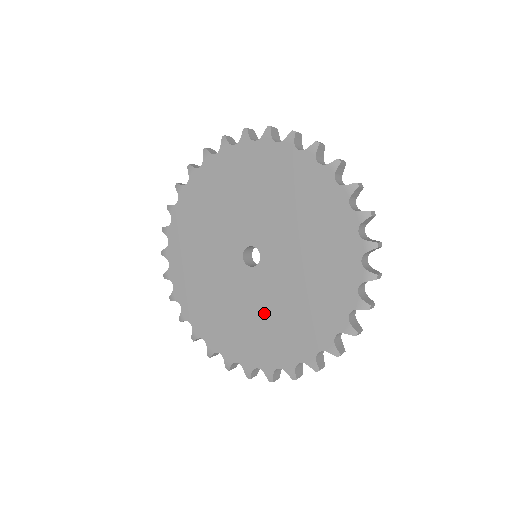
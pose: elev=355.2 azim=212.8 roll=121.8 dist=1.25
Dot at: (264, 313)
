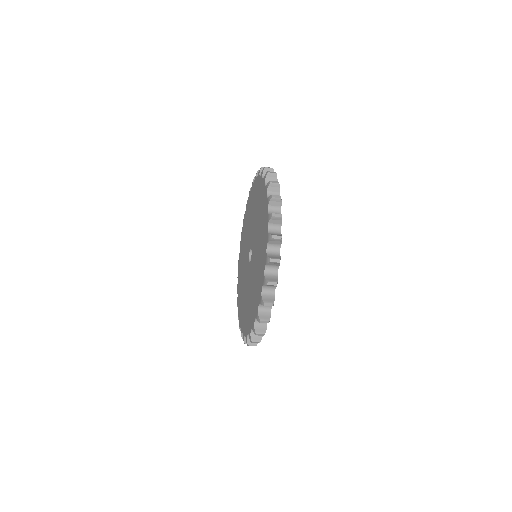
Dot at: (251, 291)
